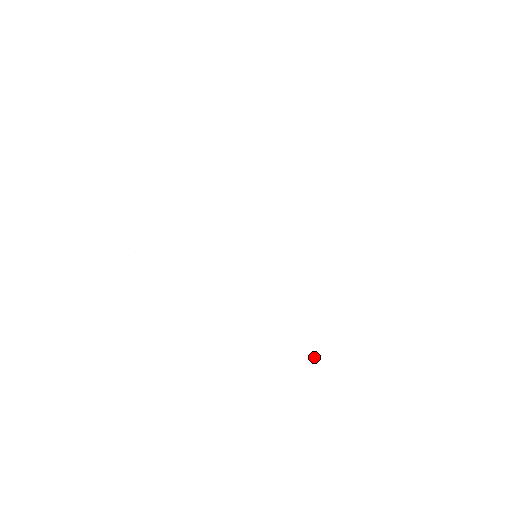
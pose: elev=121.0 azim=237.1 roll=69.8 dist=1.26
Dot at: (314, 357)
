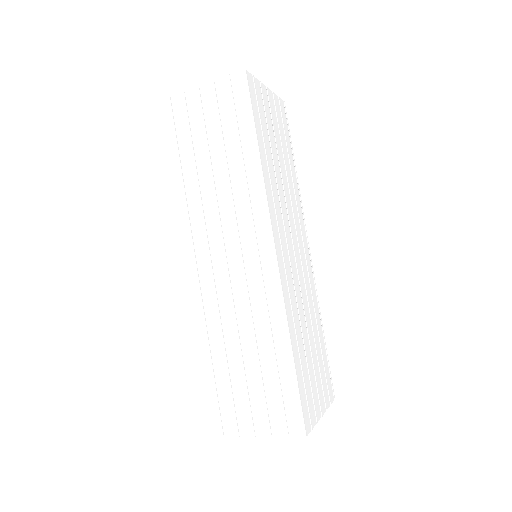
Dot at: (220, 372)
